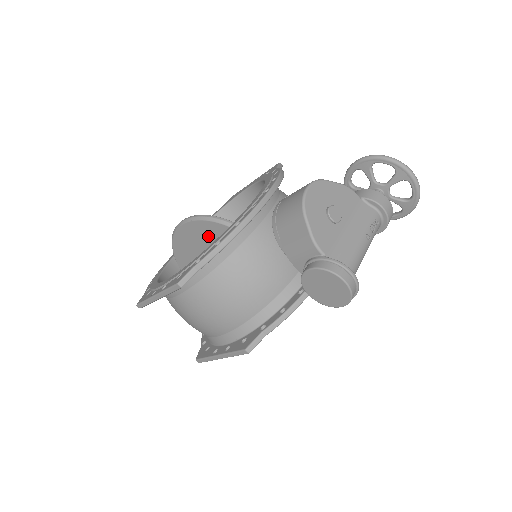
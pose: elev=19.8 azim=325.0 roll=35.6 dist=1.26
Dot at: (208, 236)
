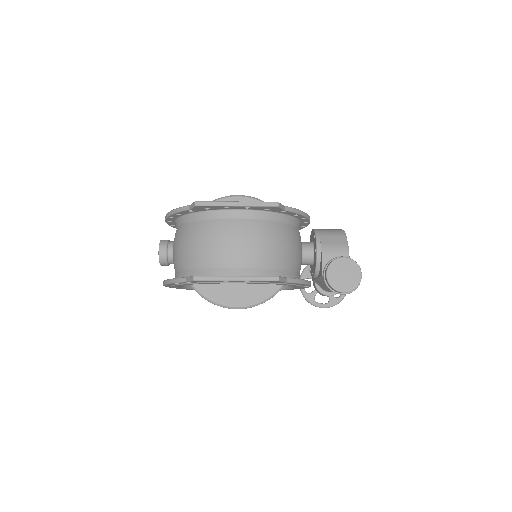
Dot at: occluded
